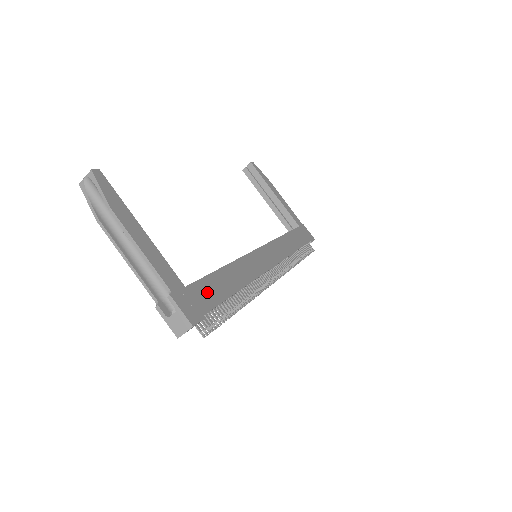
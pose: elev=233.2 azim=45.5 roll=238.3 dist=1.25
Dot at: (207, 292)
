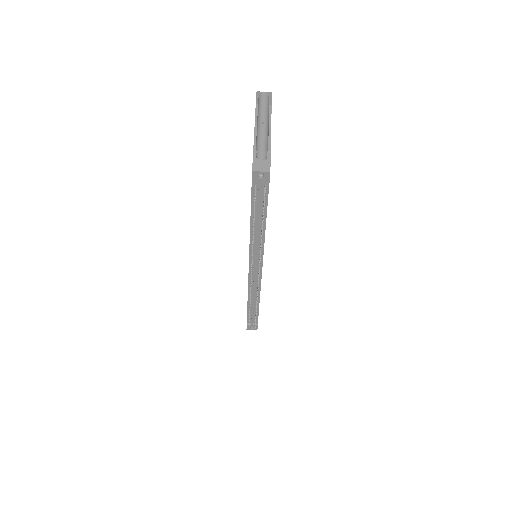
Dot at: occluded
